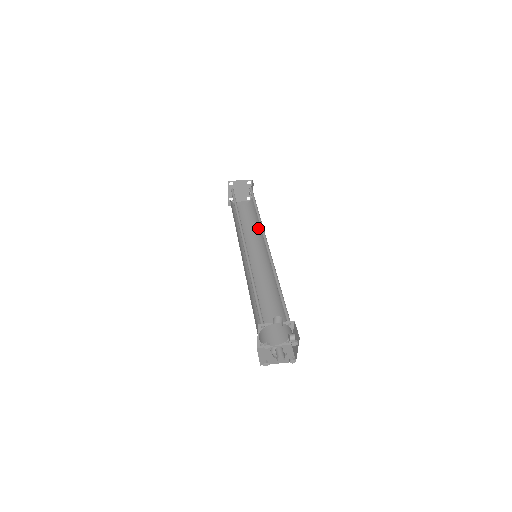
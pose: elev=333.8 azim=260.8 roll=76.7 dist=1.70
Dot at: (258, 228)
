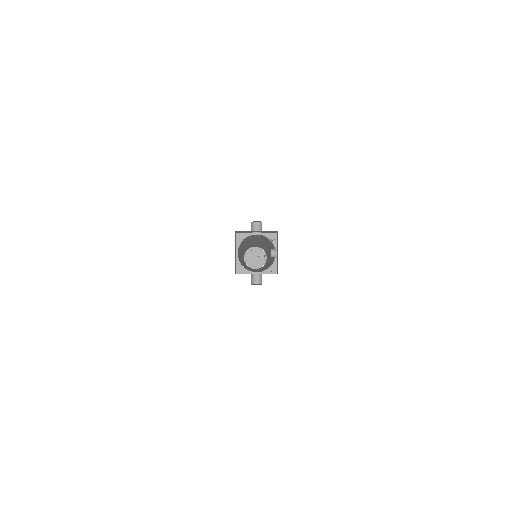
Dot at: (266, 263)
